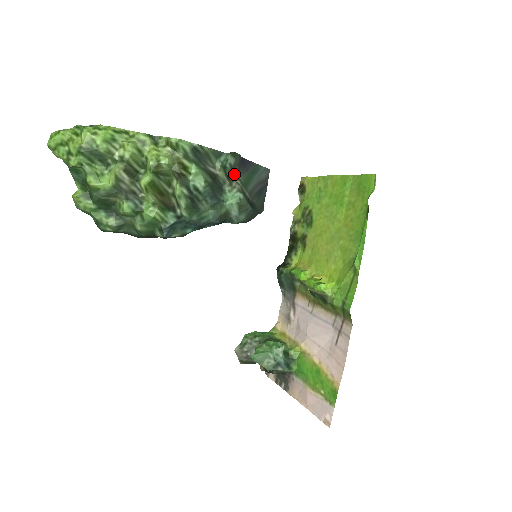
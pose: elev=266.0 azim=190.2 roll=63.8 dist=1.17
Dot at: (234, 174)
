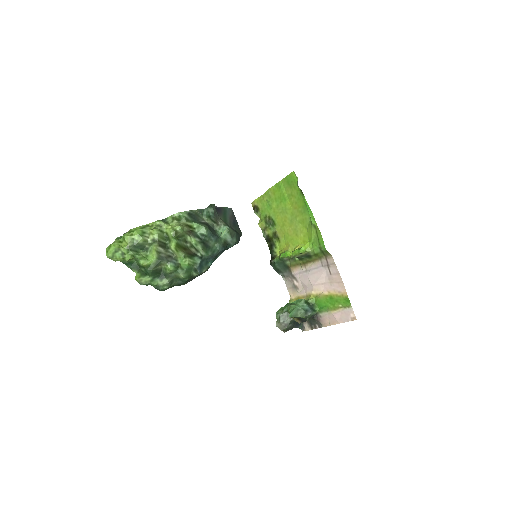
Dot at: (216, 217)
